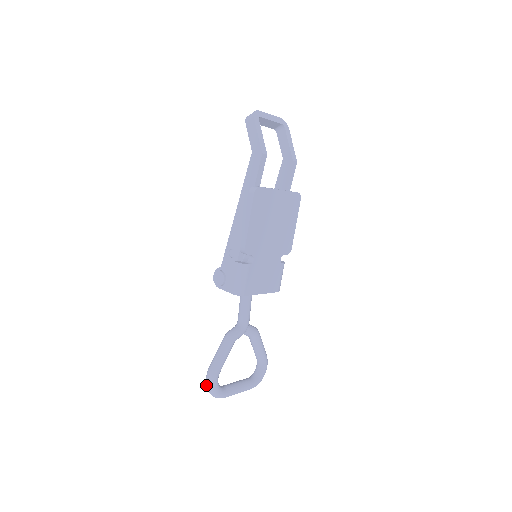
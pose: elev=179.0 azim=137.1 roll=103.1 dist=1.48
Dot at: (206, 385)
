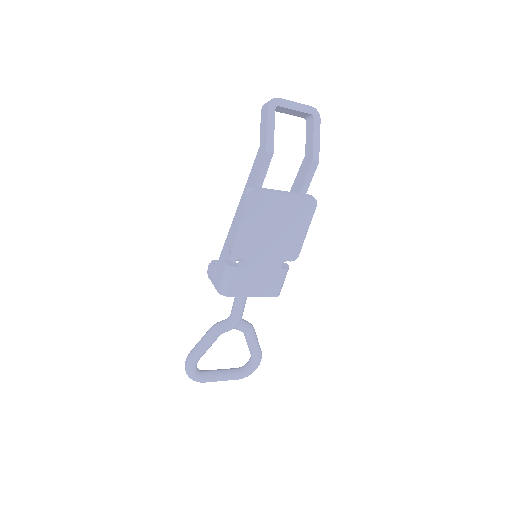
Dot at: (185, 367)
